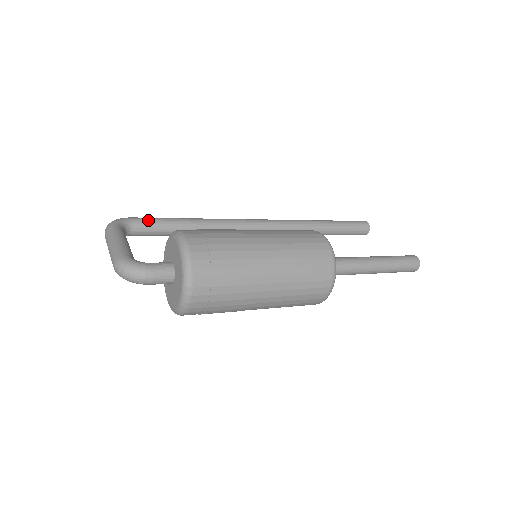
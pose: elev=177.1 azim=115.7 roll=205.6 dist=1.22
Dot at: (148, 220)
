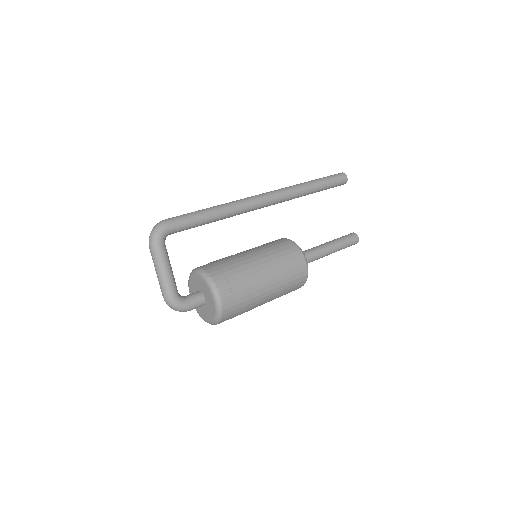
Dot at: (183, 226)
